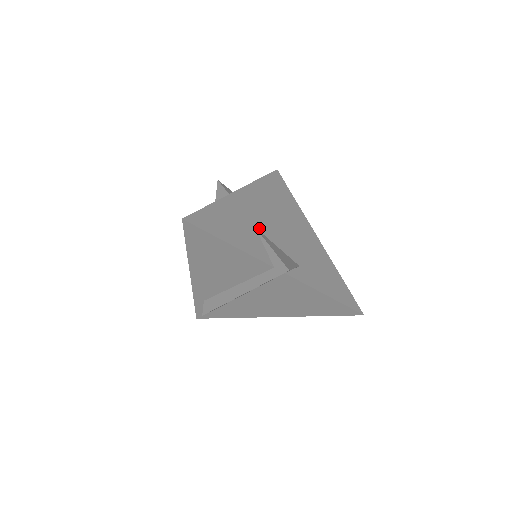
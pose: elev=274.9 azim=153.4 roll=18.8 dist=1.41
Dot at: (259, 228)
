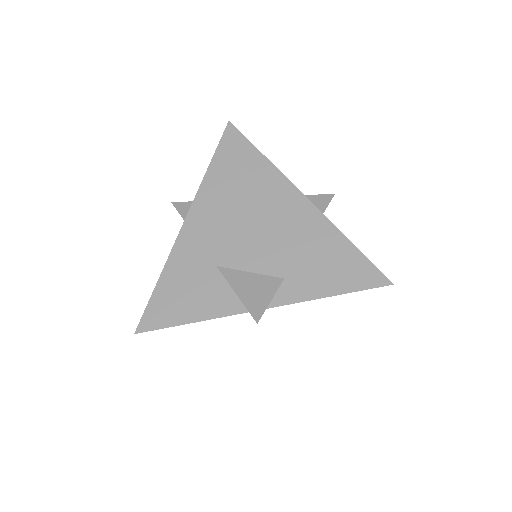
Dot at: (221, 262)
